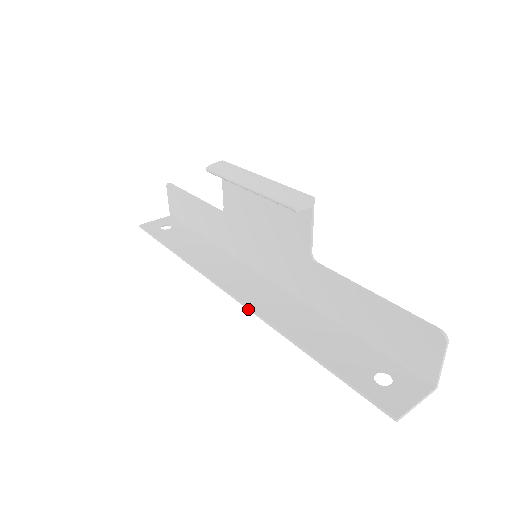
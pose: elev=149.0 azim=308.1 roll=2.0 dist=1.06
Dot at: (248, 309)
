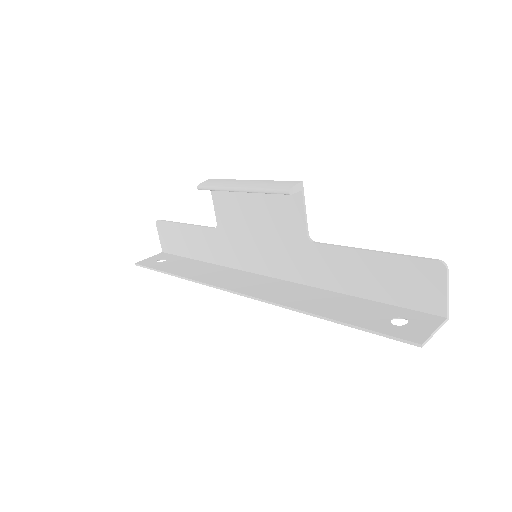
Dot at: (259, 300)
